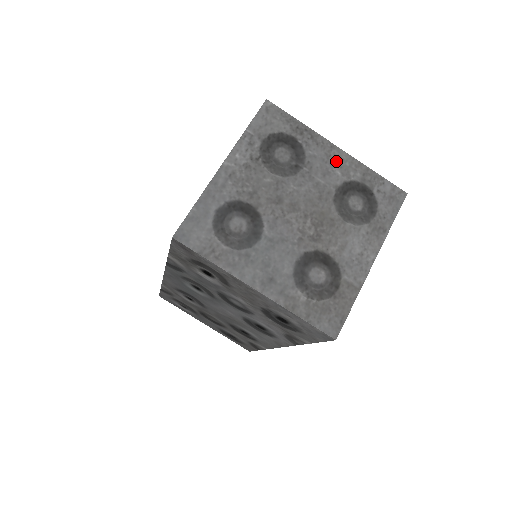
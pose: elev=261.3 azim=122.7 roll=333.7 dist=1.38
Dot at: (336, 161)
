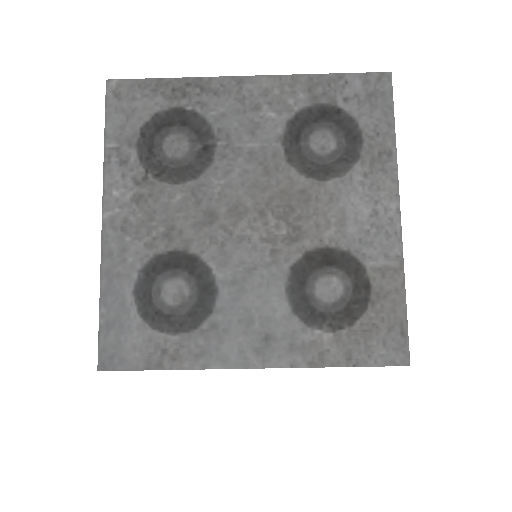
Dot at: (257, 99)
